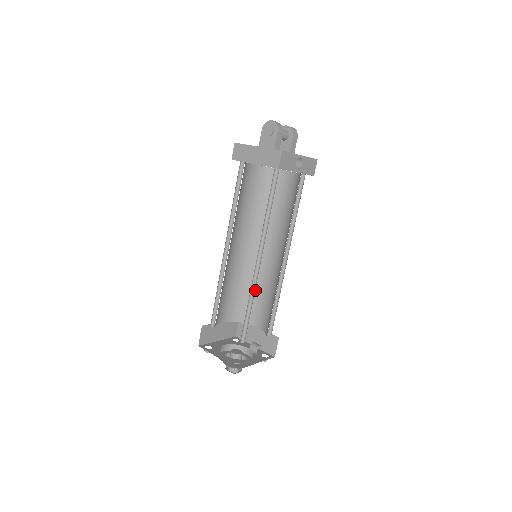
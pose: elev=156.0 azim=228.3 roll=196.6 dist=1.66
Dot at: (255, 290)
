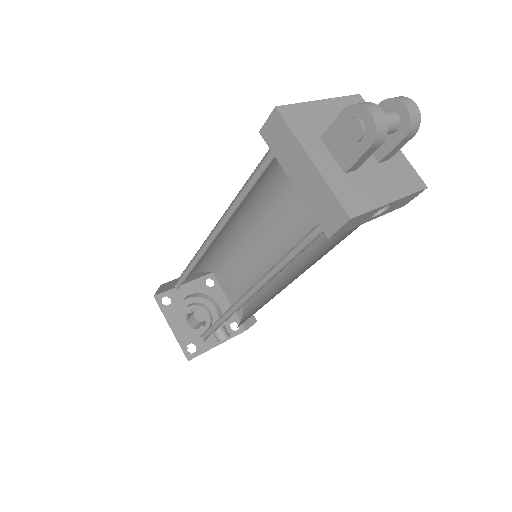
Dot at: (249, 258)
